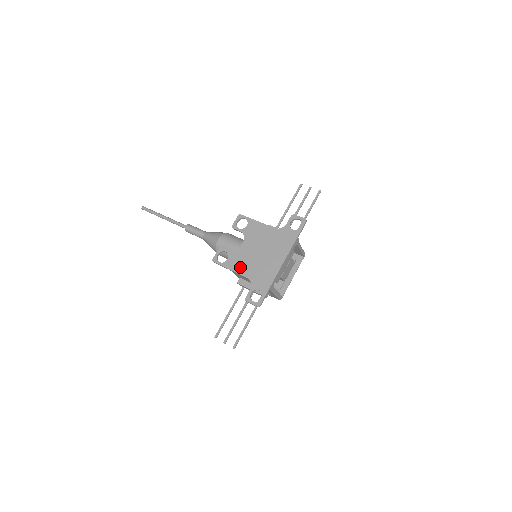
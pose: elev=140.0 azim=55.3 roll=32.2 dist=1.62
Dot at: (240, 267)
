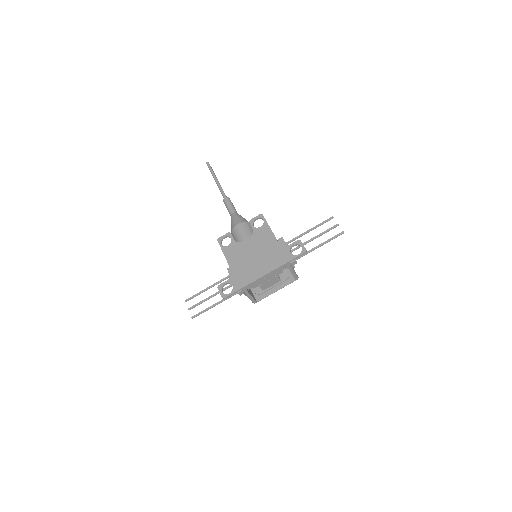
Dot at: (232, 258)
